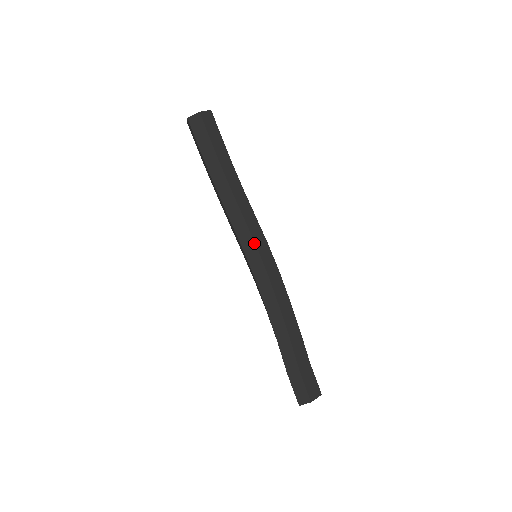
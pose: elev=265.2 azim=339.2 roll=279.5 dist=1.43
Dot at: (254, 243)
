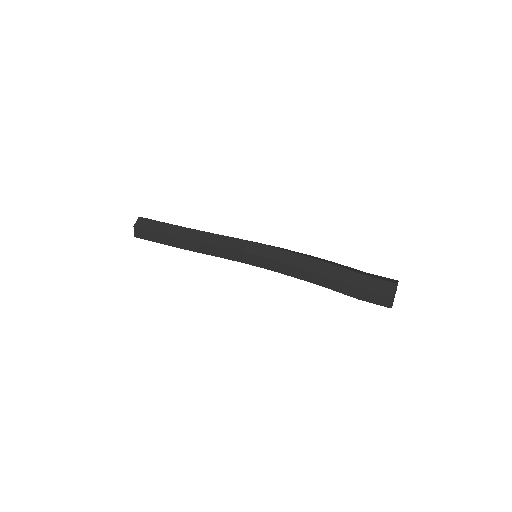
Dot at: (242, 252)
